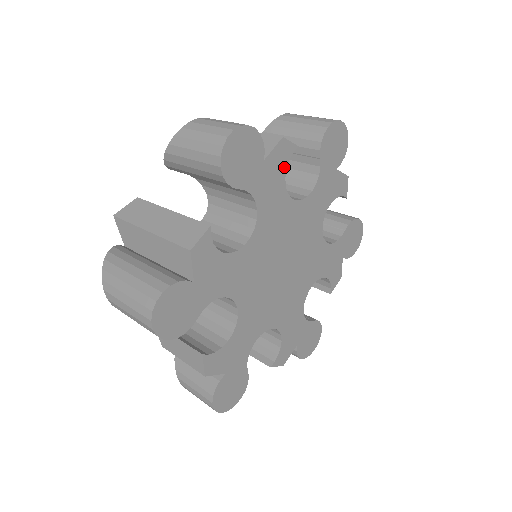
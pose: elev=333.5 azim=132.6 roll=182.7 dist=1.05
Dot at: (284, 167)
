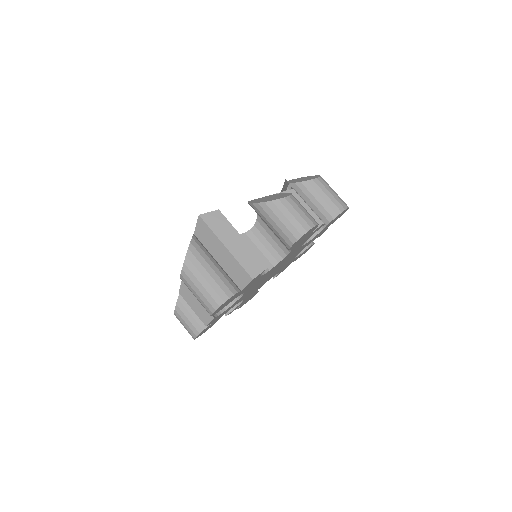
Dot at: occluded
